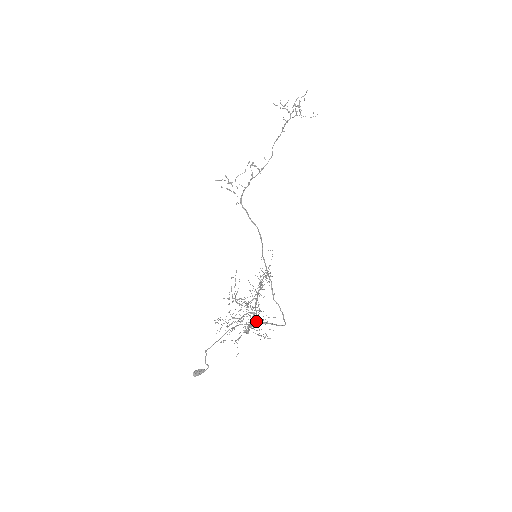
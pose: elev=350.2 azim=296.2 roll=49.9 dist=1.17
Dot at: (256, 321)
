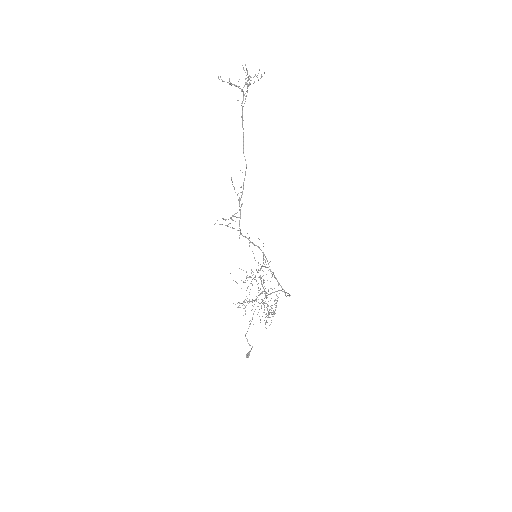
Dot at: occluded
